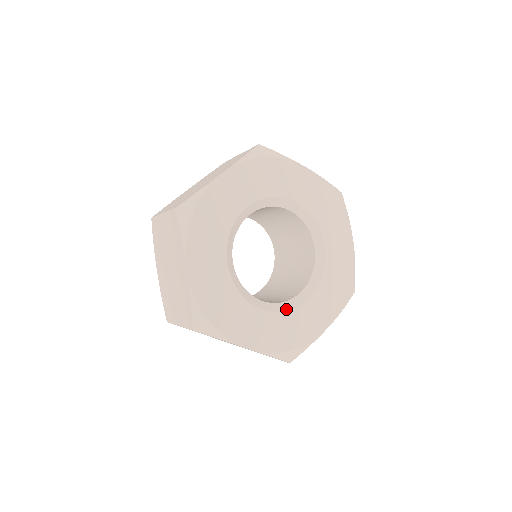
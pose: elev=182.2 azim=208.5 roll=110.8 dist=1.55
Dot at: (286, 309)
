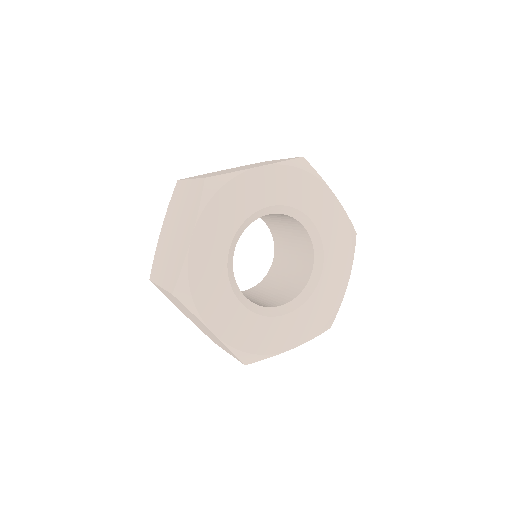
Dot at: (263, 314)
